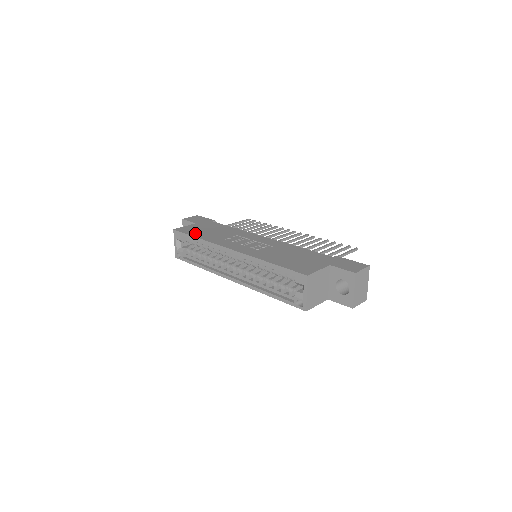
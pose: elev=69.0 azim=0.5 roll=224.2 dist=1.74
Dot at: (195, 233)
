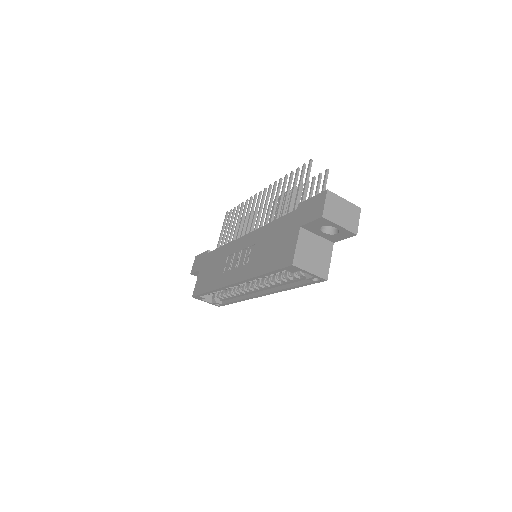
Dot at: (204, 287)
